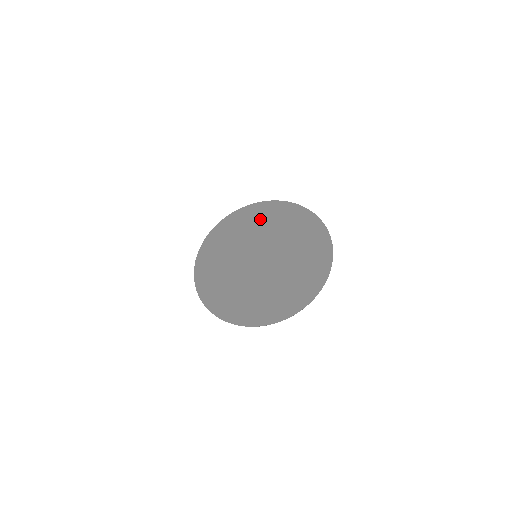
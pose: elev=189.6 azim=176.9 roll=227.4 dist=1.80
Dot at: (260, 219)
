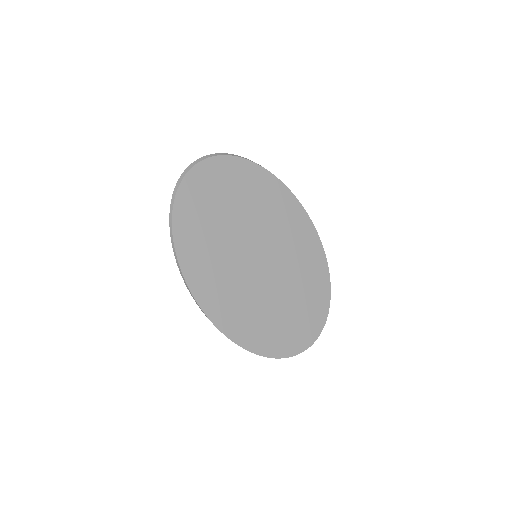
Dot at: (262, 199)
